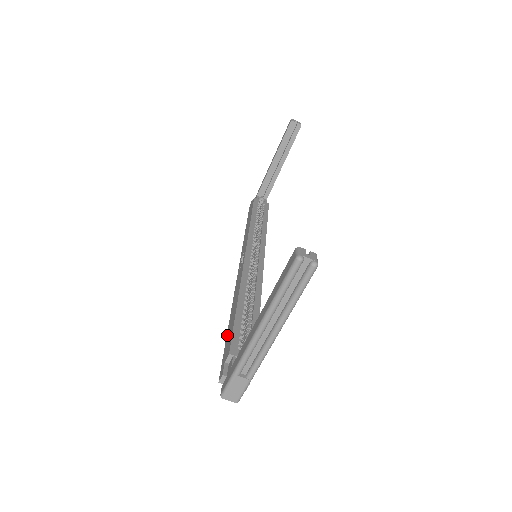
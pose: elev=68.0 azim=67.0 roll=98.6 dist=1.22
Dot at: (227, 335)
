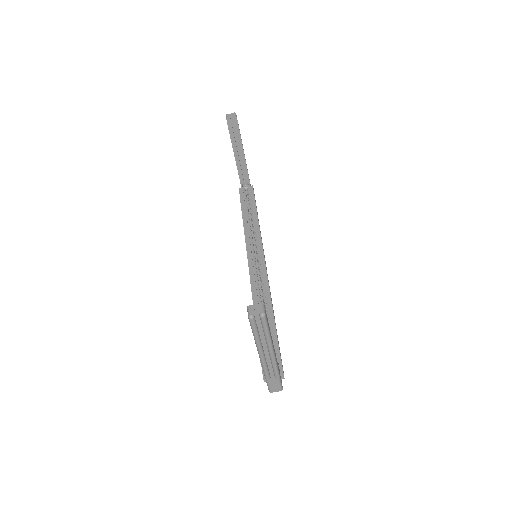
Dot at: occluded
